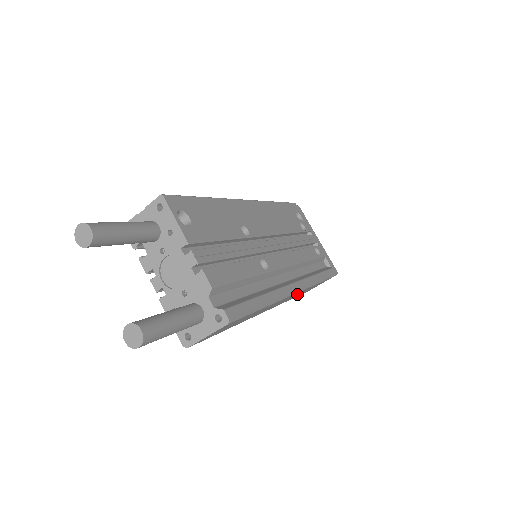
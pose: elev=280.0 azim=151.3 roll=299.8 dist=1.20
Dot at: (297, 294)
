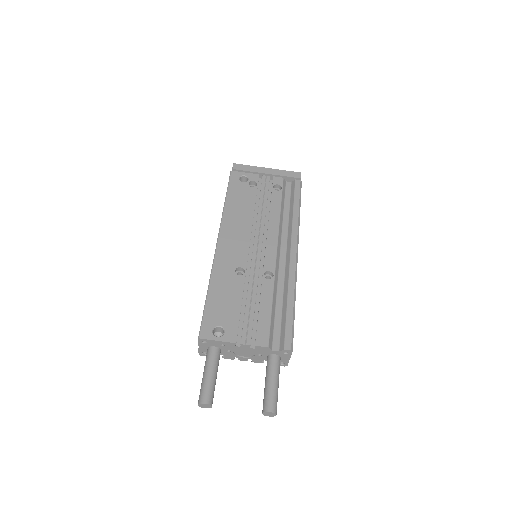
Dot at: occluded
